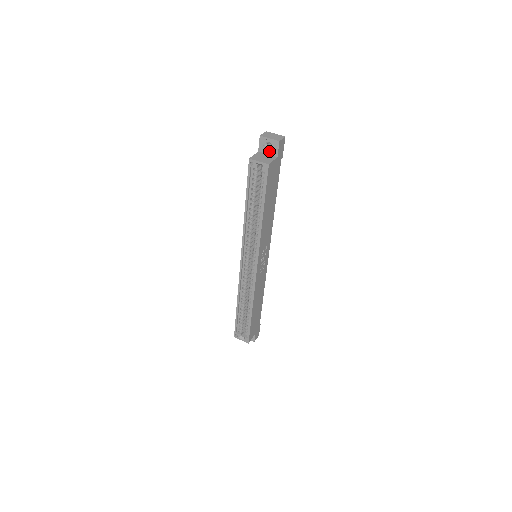
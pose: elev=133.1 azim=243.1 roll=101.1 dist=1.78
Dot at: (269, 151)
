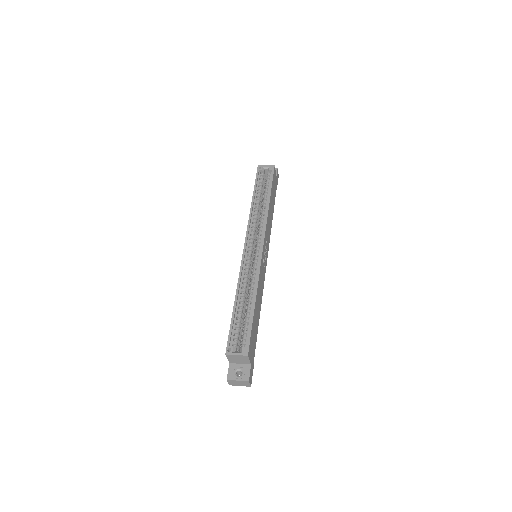
Dot at: occluded
